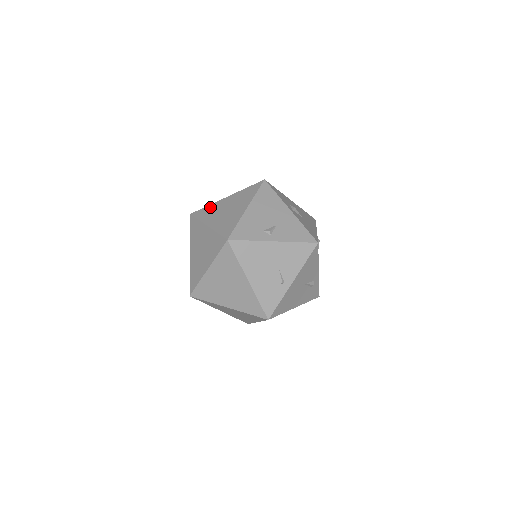
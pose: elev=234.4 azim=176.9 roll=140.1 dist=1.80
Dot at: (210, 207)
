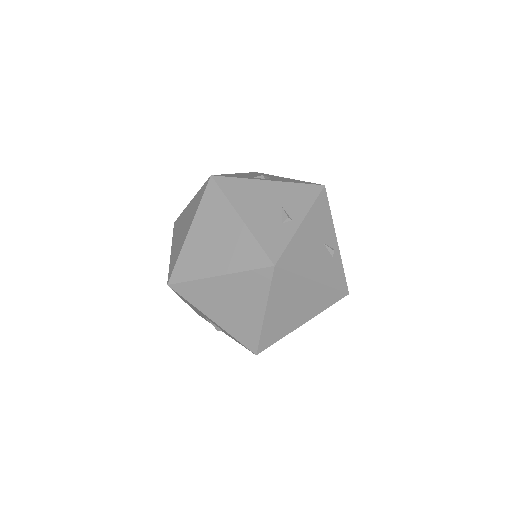
Dot at: (185, 257)
